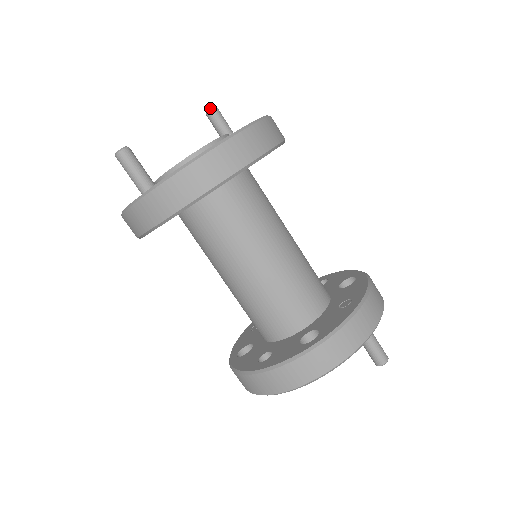
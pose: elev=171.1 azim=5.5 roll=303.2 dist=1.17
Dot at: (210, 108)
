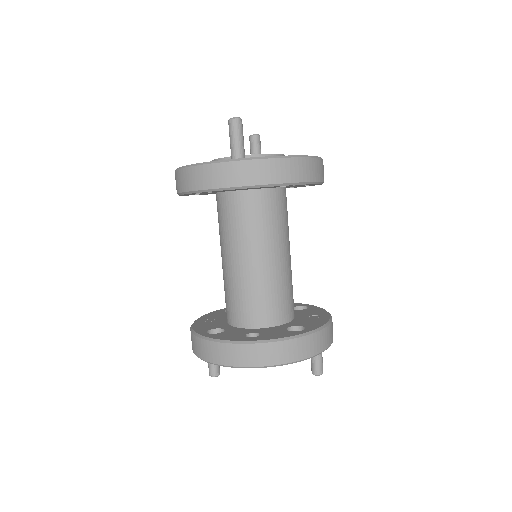
Dot at: (257, 134)
